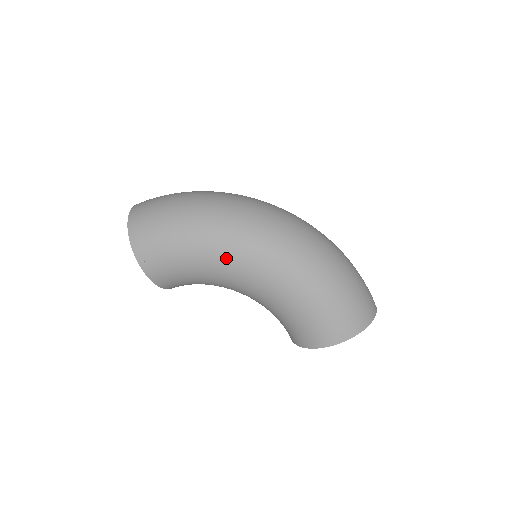
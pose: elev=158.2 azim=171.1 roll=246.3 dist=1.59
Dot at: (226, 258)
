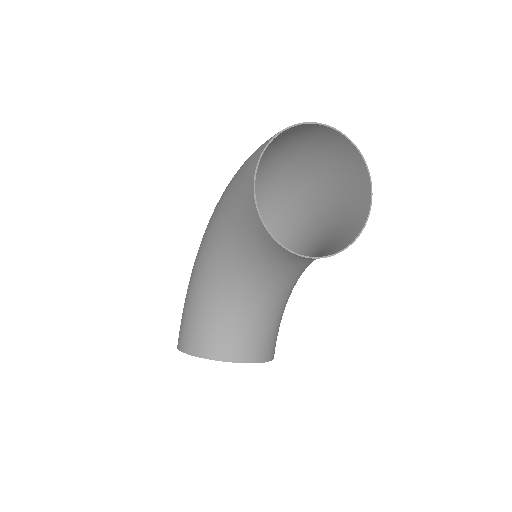
Dot at: (196, 263)
